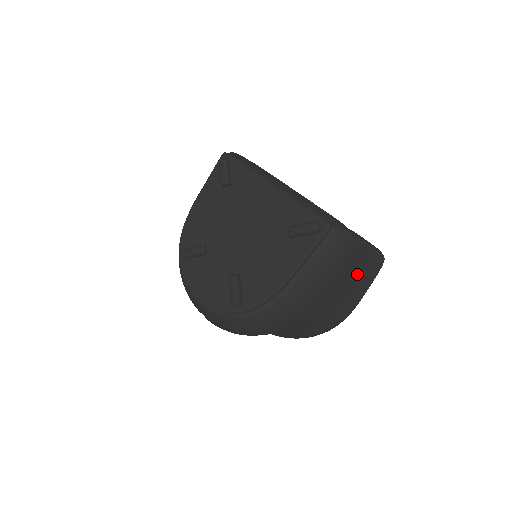
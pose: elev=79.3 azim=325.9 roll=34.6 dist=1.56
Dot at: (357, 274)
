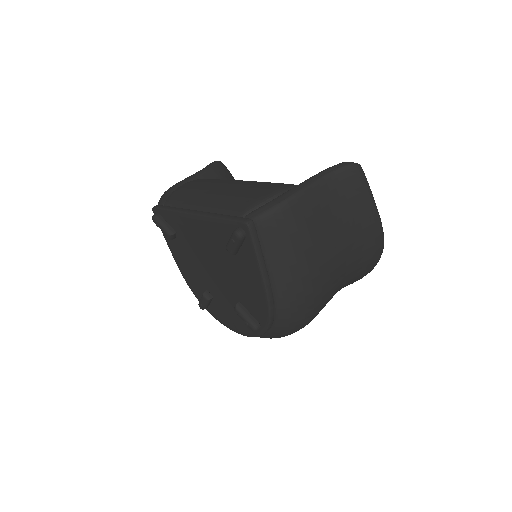
Dot at: (338, 210)
